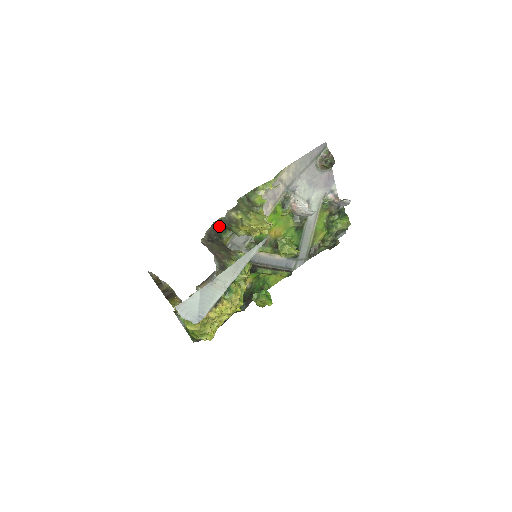
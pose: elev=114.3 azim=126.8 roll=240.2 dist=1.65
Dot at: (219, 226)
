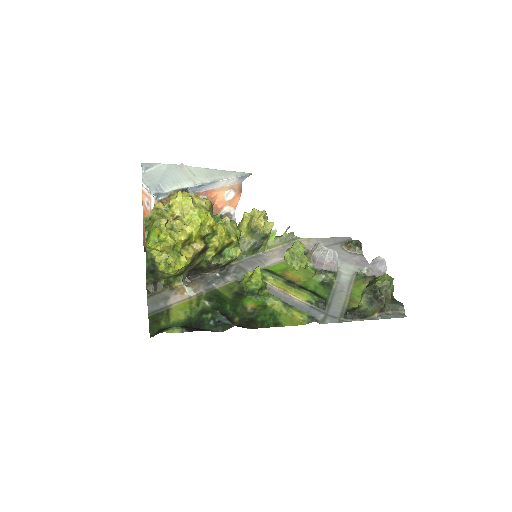
Dot at: occluded
